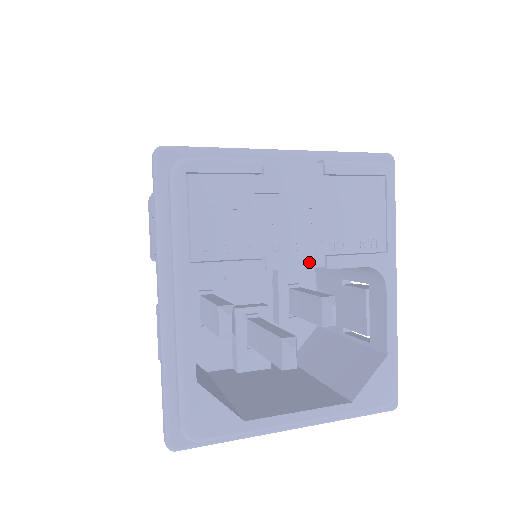
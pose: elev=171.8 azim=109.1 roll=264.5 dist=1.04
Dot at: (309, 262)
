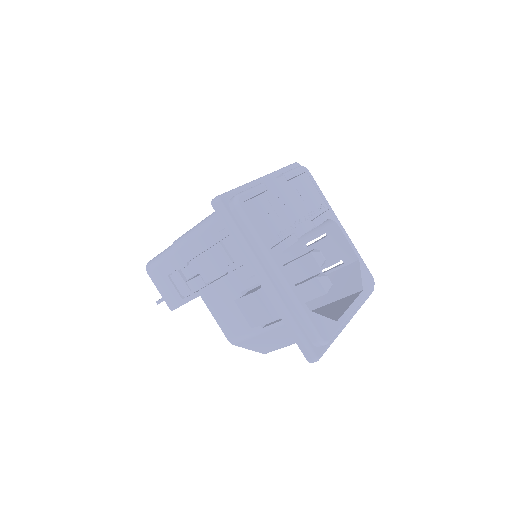
Dot at: (308, 227)
